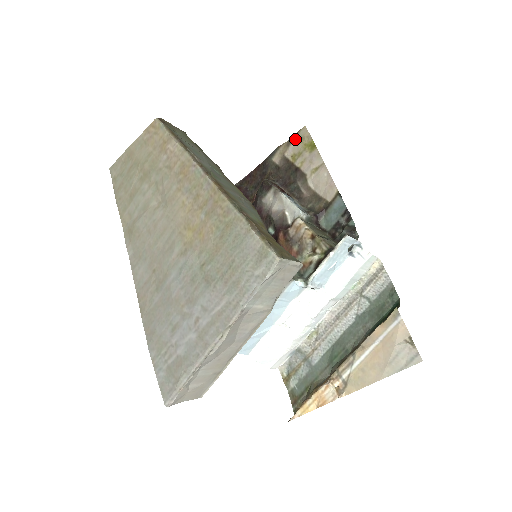
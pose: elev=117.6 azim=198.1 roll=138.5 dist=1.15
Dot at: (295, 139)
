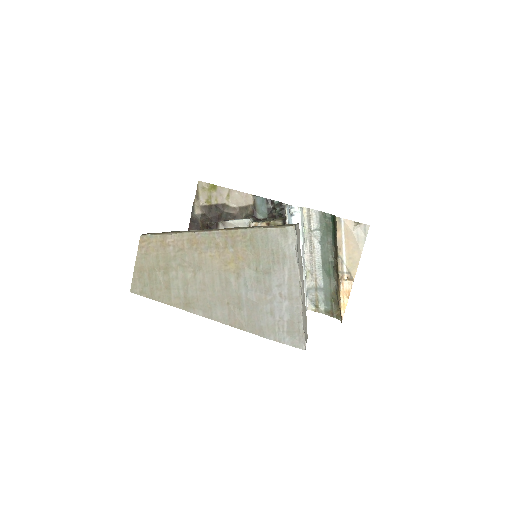
Dot at: (199, 192)
